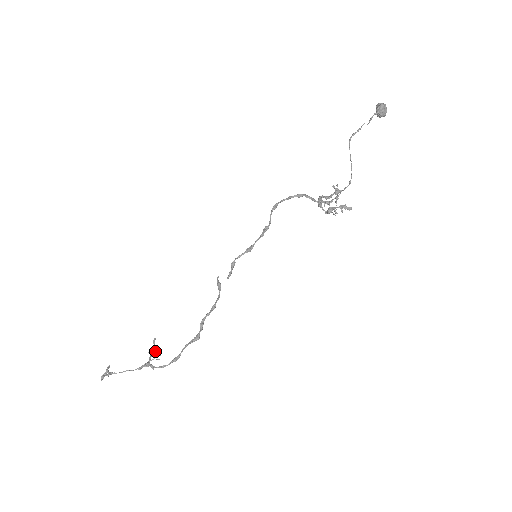
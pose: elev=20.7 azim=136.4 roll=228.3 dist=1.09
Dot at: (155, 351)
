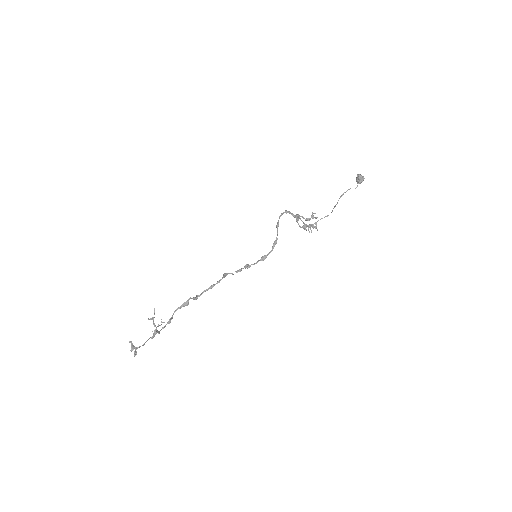
Dot at: occluded
